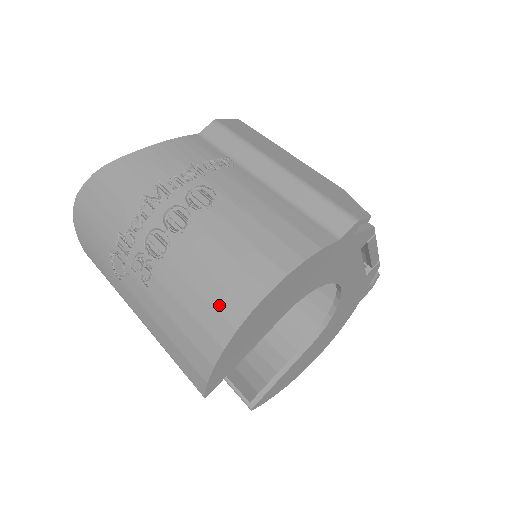
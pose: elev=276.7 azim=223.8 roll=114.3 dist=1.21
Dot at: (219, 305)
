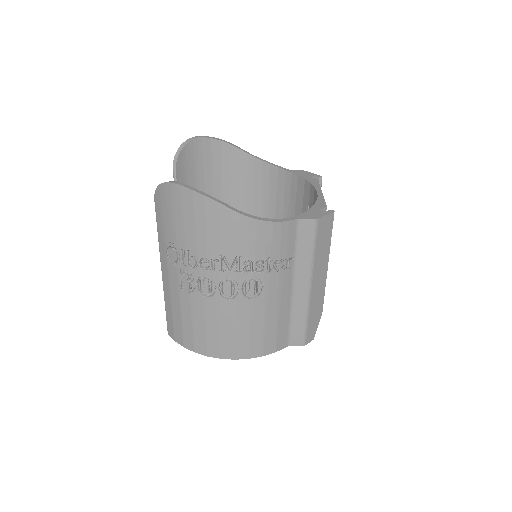
Dot at: (209, 342)
